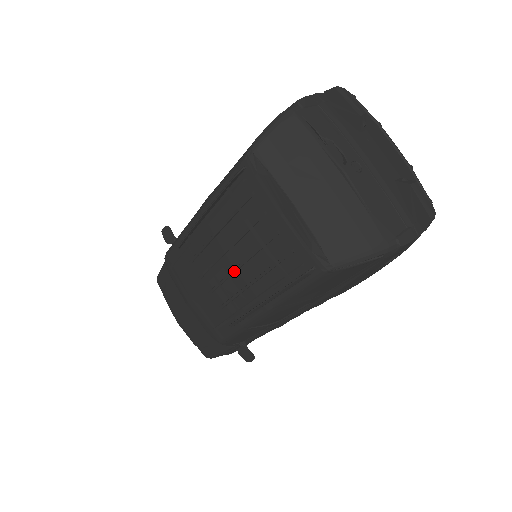
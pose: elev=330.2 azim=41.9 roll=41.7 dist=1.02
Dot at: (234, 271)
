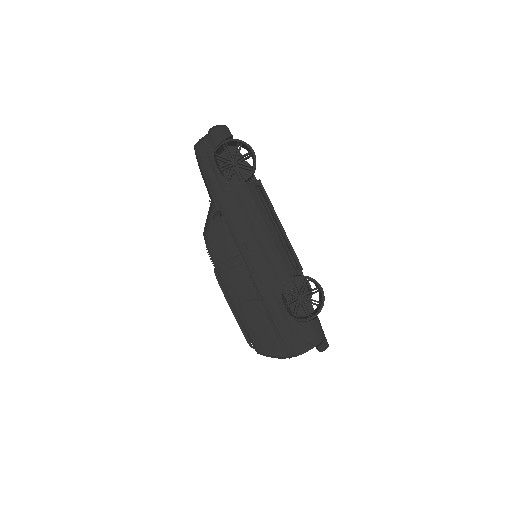
Dot at: occluded
